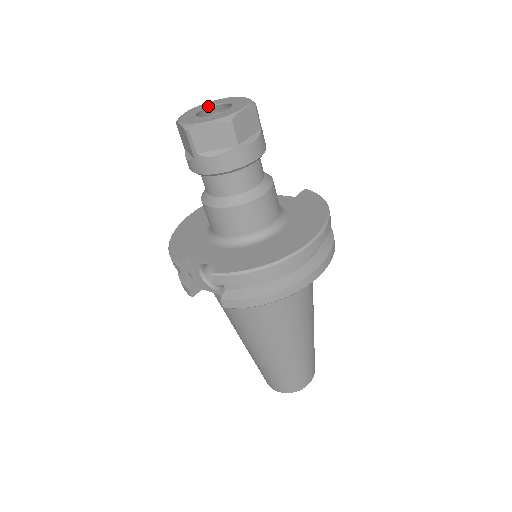
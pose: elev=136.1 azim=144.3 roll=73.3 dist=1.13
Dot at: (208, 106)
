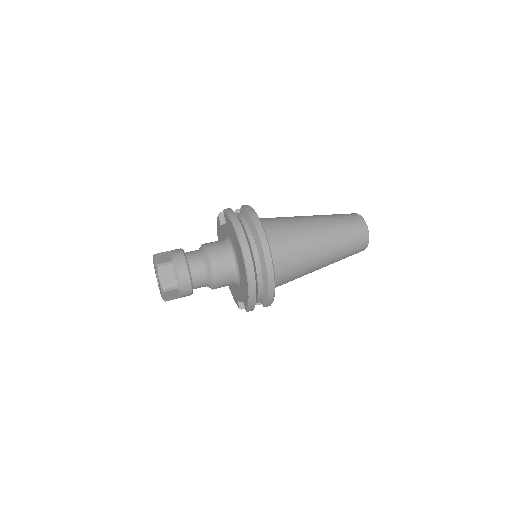
Dot at: (156, 273)
